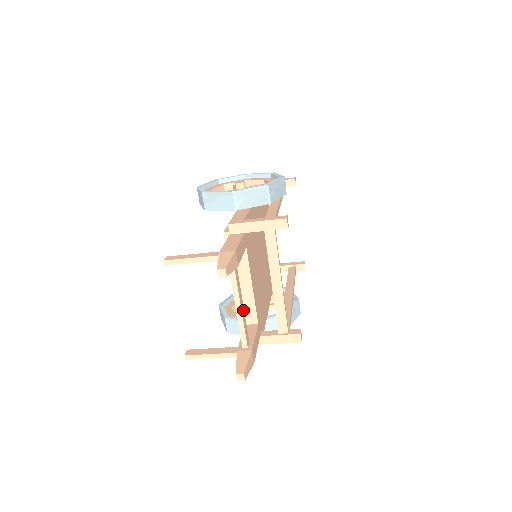
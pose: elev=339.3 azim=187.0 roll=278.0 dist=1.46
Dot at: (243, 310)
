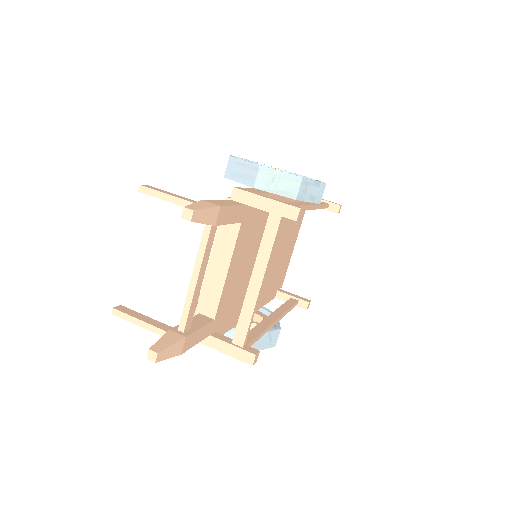
Dot at: (200, 286)
